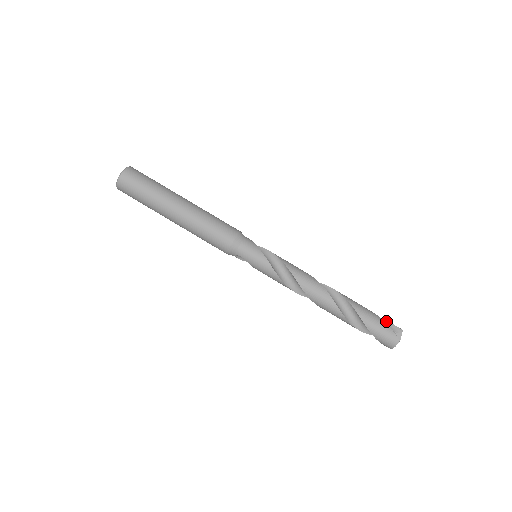
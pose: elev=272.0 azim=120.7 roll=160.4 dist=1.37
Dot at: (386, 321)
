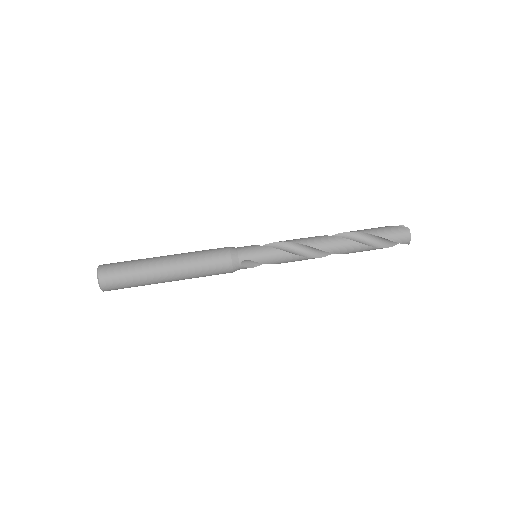
Dot at: occluded
